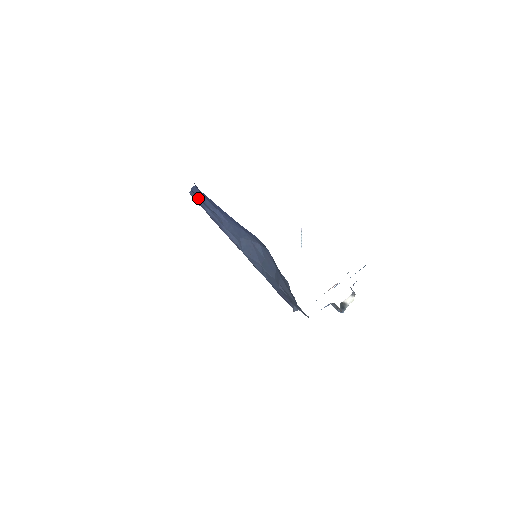
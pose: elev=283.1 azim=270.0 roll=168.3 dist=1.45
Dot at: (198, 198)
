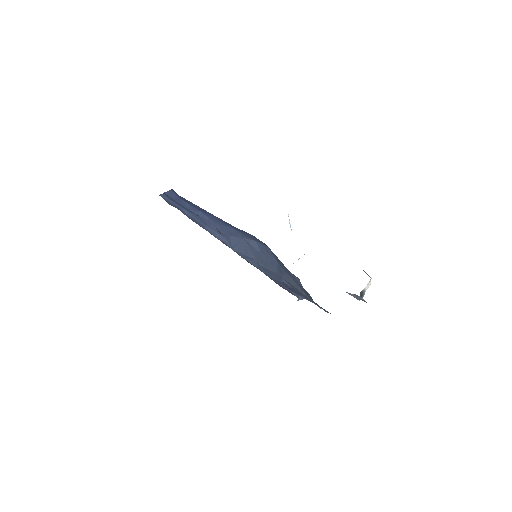
Dot at: (173, 201)
